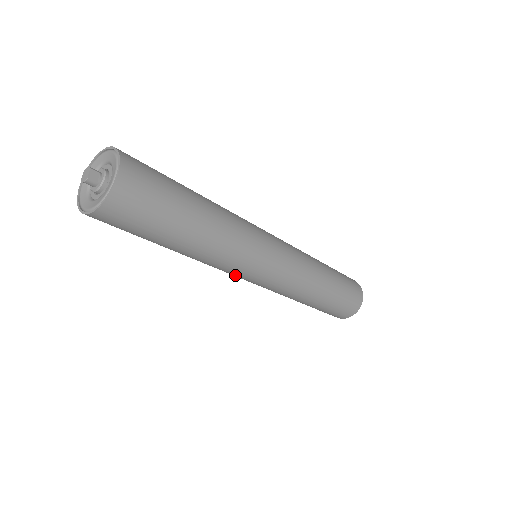
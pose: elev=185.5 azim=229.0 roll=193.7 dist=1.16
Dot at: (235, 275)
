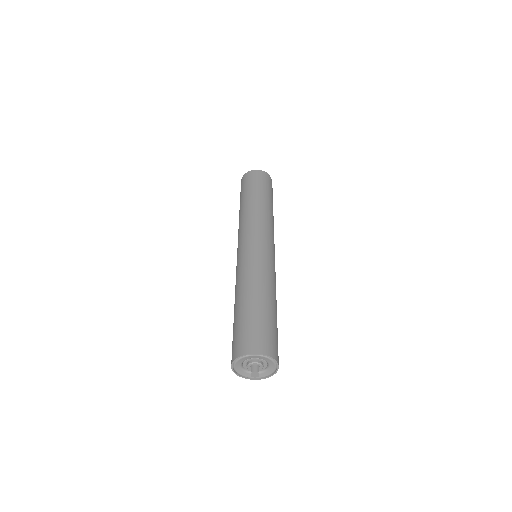
Dot at: occluded
